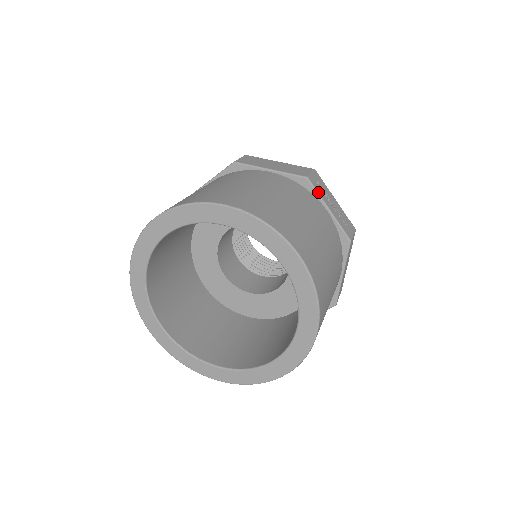
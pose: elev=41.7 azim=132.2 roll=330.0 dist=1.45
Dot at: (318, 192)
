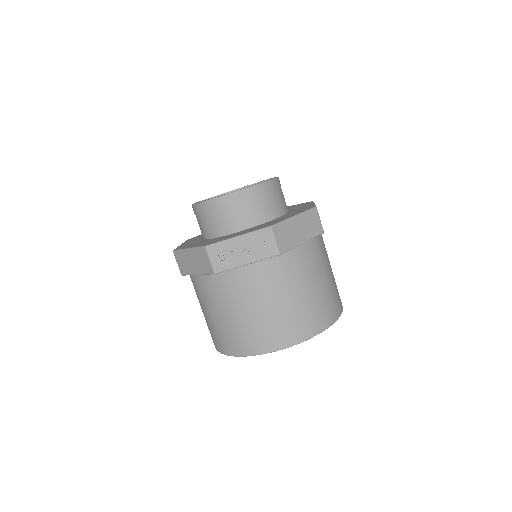
Dot at: (229, 269)
